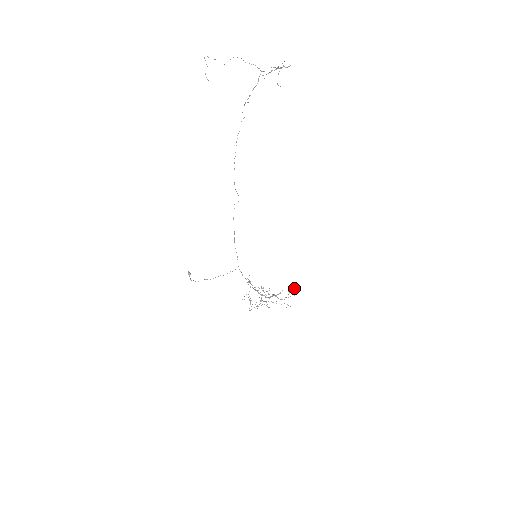
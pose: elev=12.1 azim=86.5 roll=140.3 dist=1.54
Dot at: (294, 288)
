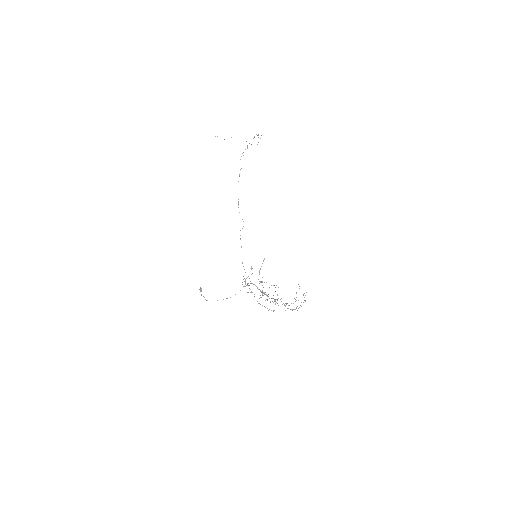
Dot at: occluded
